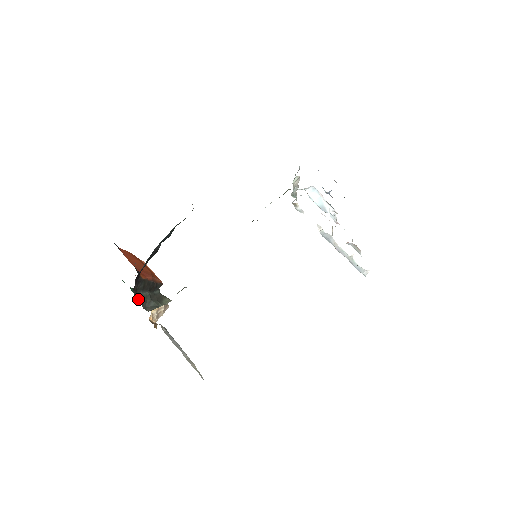
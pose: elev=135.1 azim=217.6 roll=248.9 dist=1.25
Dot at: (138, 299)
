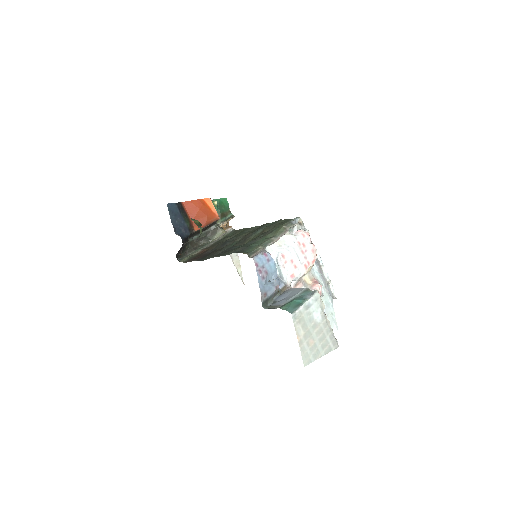
Dot at: (194, 240)
